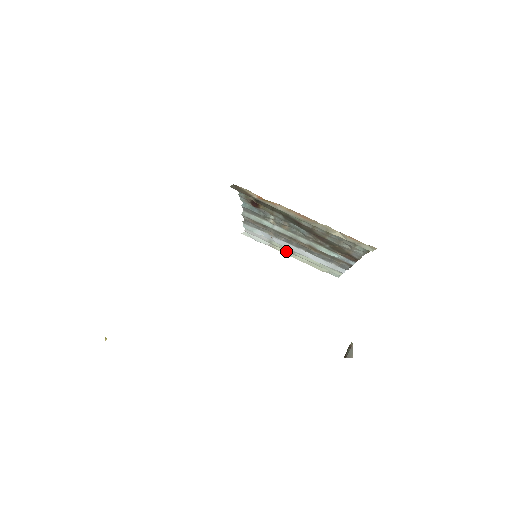
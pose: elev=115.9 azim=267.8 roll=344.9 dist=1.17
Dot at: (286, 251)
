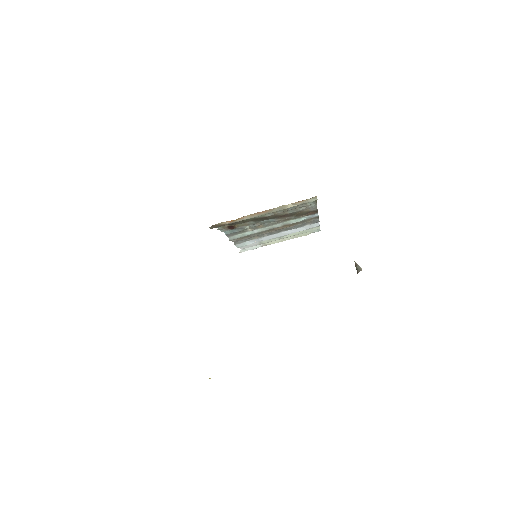
Dot at: (275, 241)
